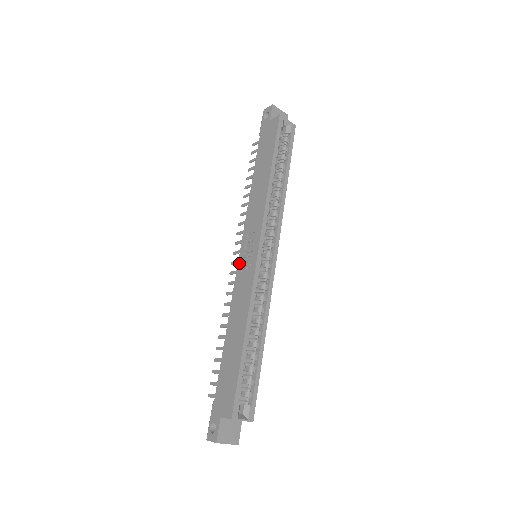
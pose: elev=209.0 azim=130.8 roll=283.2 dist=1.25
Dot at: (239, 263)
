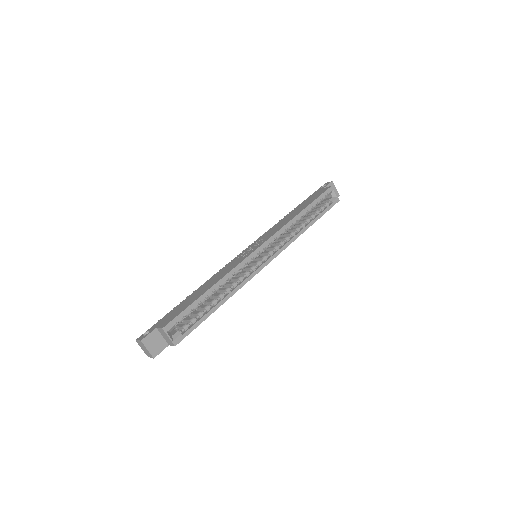
Dot at: (241, 253)
